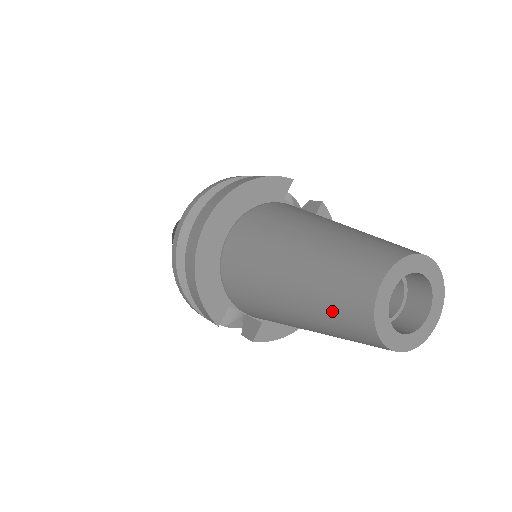
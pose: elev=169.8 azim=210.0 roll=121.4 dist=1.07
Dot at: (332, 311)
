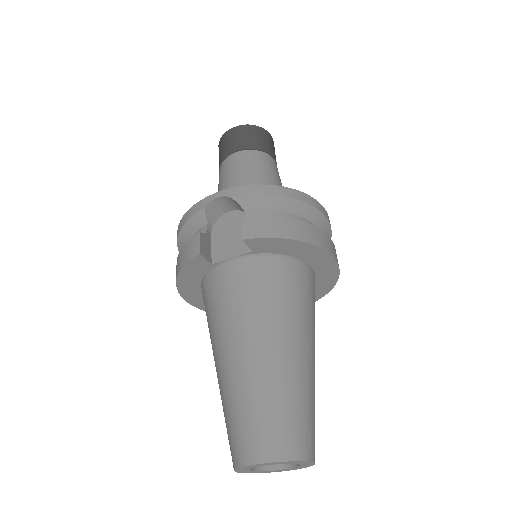
Dot at: occluded
